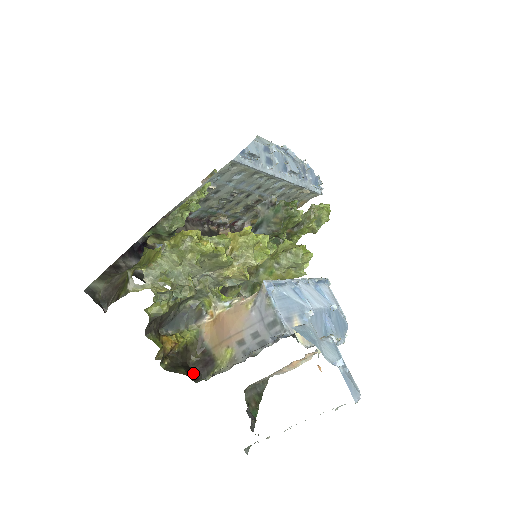
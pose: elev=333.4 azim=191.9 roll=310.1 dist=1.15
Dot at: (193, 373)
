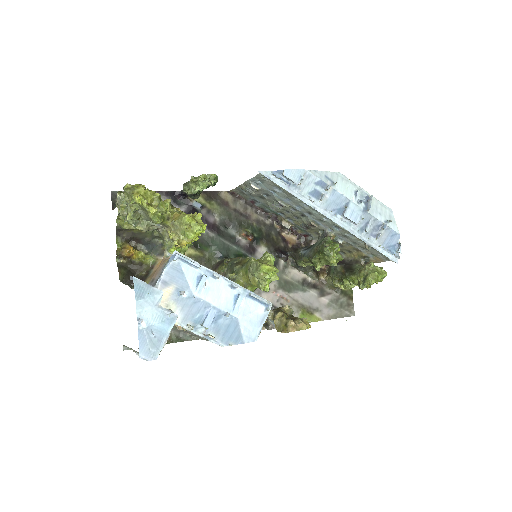
Dot at: occluded
